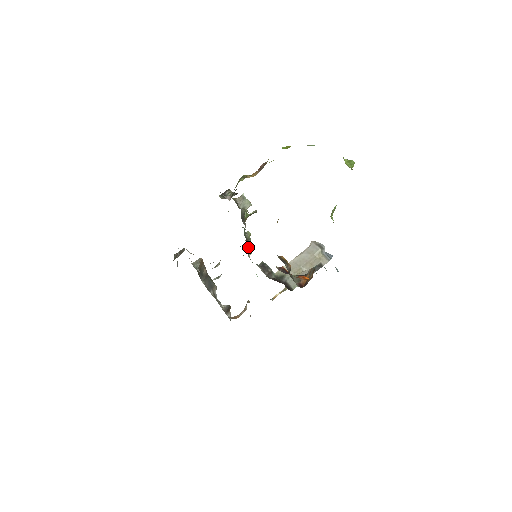
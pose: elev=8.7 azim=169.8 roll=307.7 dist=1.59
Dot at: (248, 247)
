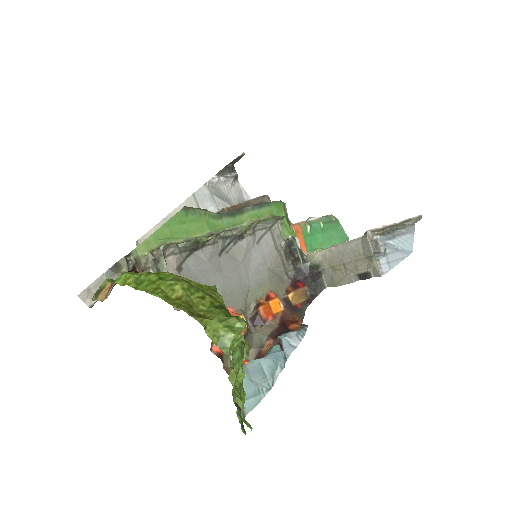
Dot at: (266, 222)
